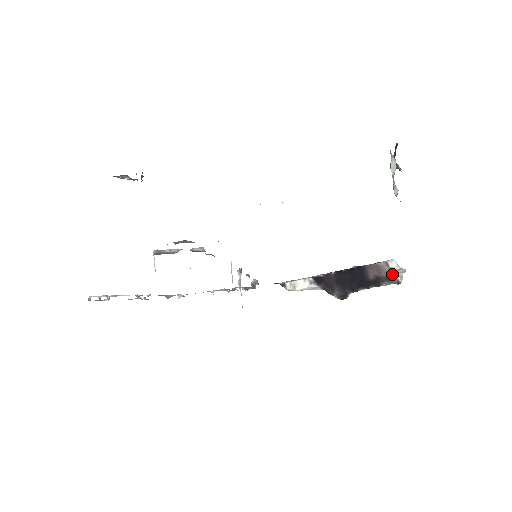
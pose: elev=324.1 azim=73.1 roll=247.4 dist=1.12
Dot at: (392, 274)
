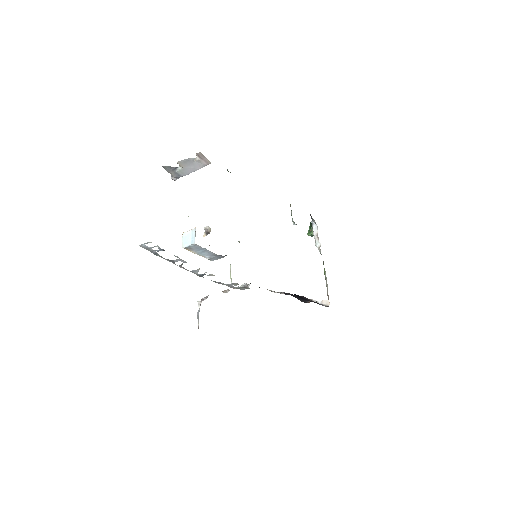
Dot at: (319, 304)
